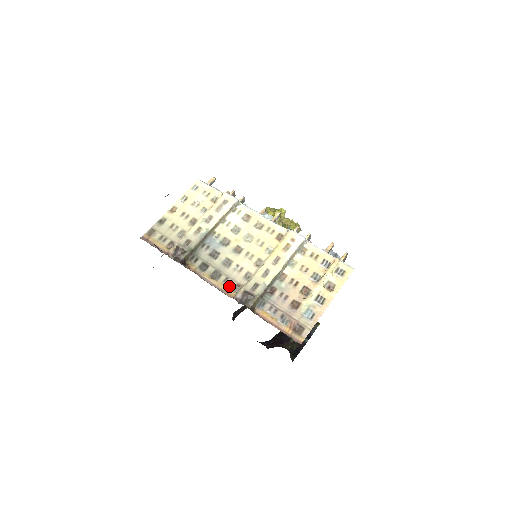
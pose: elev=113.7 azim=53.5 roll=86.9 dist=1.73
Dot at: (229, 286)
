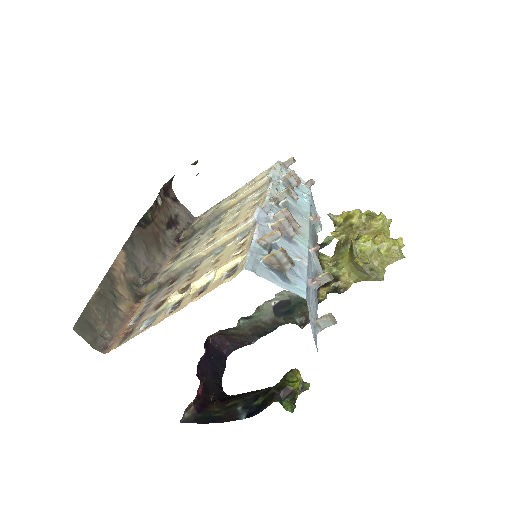
Dot at: occluded
